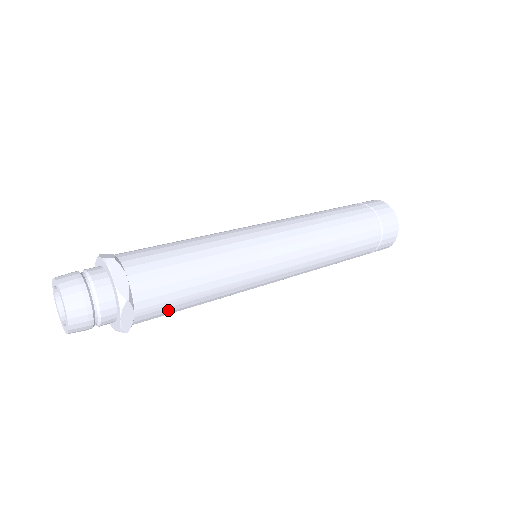
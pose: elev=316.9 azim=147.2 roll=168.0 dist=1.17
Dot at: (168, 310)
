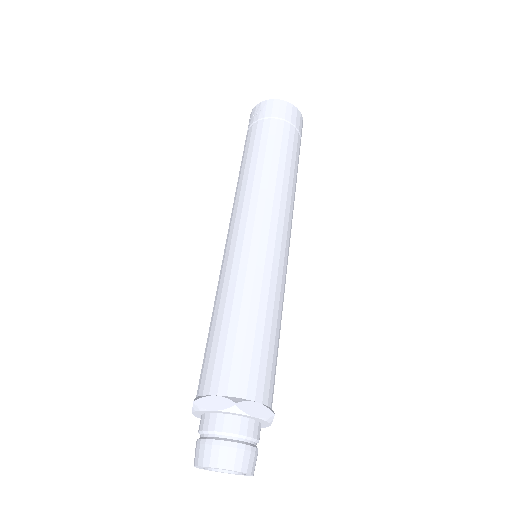
Dot at: occluded
